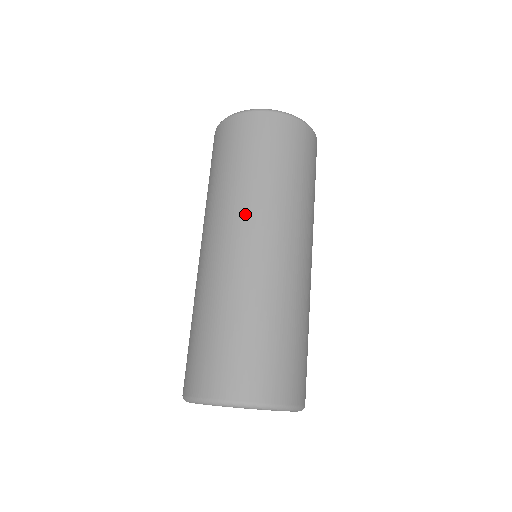
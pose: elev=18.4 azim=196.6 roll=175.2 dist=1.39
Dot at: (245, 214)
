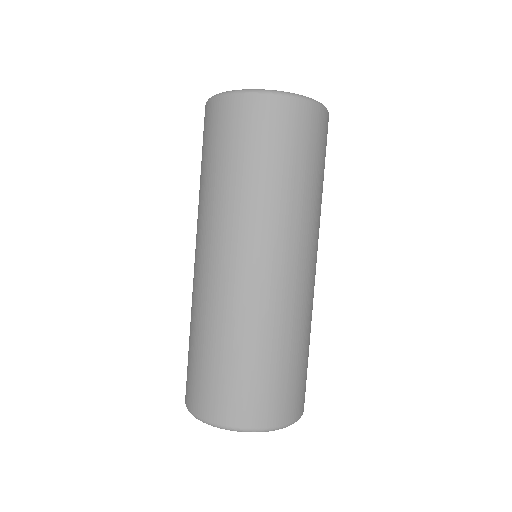
Dot at: (305, 236)
